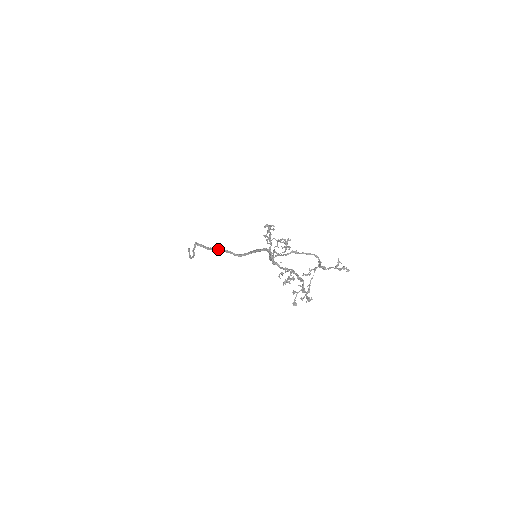
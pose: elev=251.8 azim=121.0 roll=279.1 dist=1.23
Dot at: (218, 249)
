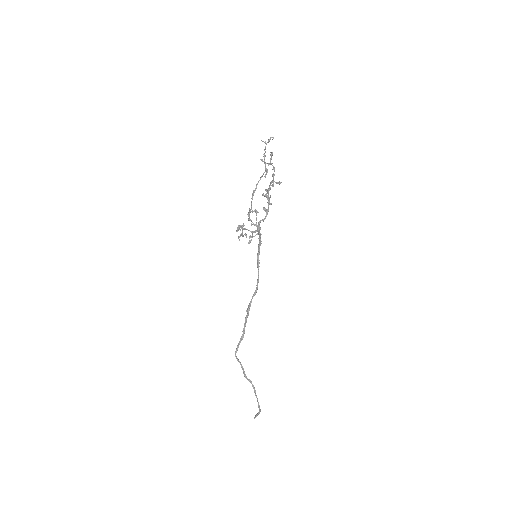
Dot at: (245, 317)
